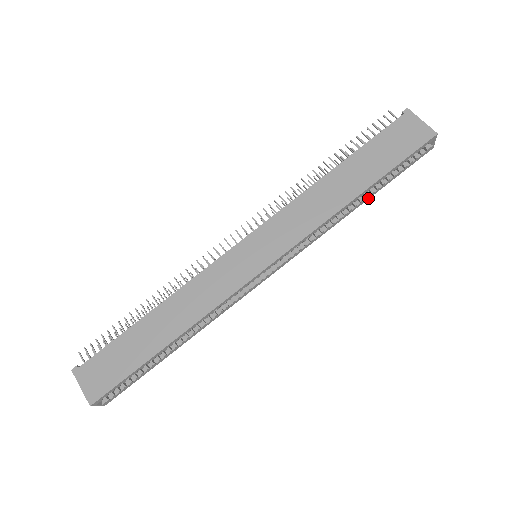
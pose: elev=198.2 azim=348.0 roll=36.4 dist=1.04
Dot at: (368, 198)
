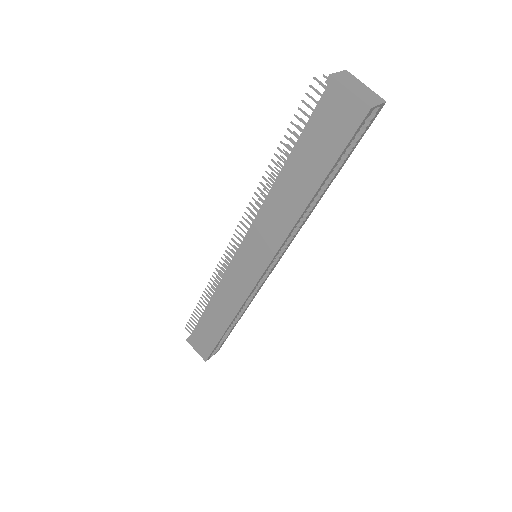
Dot at: (331, 182)
